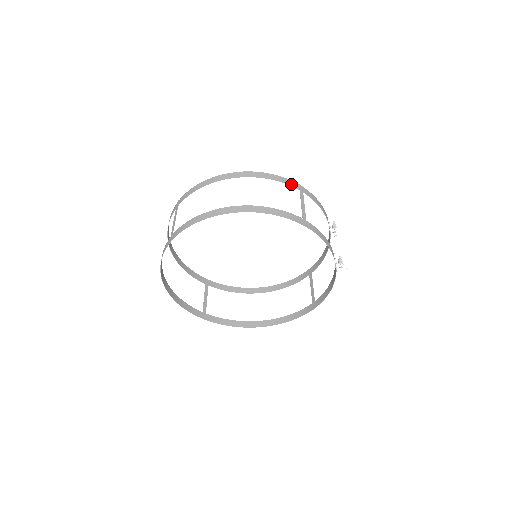
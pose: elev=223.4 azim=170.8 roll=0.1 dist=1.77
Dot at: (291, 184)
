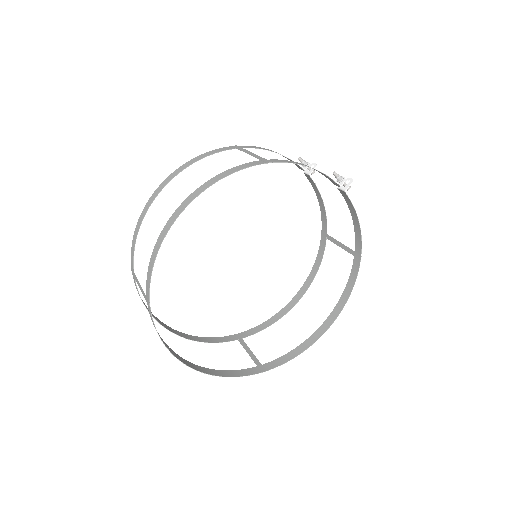
Dot at: (223, 150)
